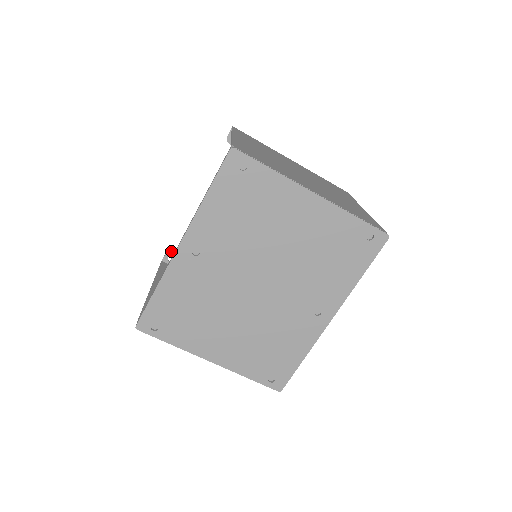
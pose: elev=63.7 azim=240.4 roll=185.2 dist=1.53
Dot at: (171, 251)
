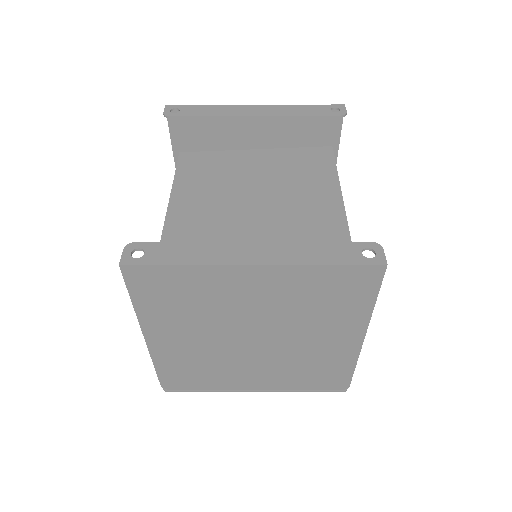
Dot at: (168, 117)
